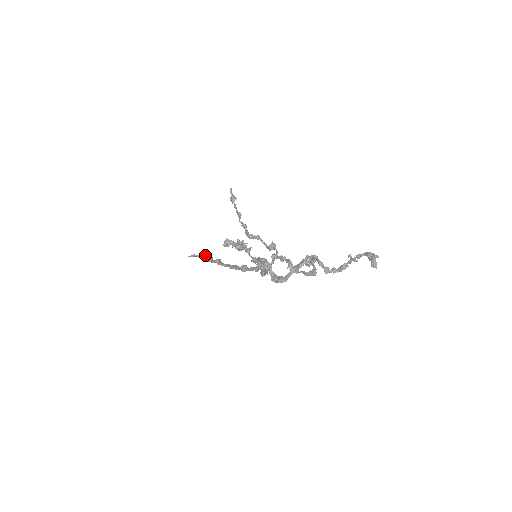
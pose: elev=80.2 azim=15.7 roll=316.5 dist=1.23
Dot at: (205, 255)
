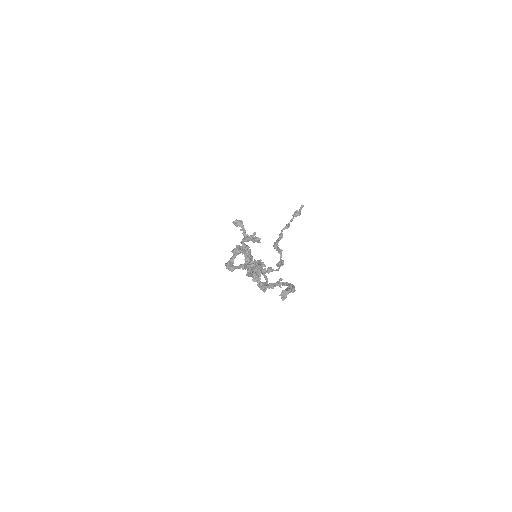
Dot at: (248, 247)
